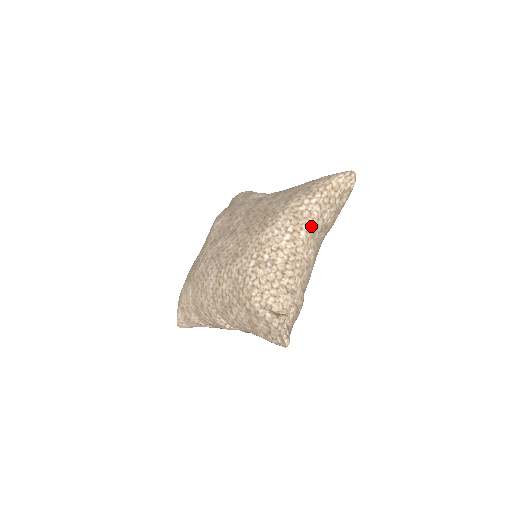
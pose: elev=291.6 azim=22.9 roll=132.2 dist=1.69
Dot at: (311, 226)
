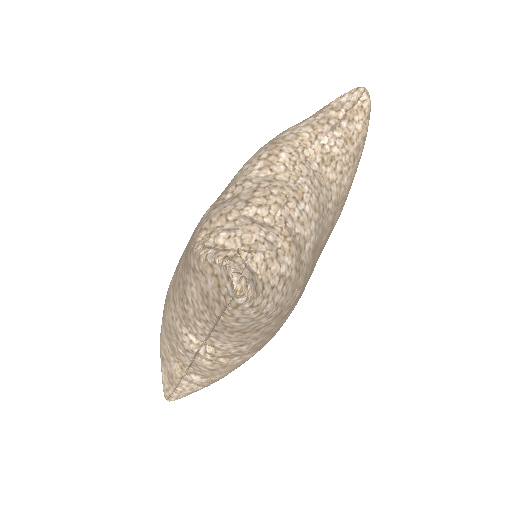
Dot at: (299, 149)
